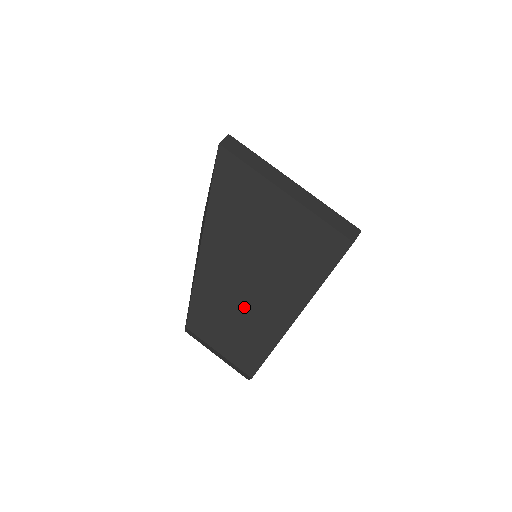
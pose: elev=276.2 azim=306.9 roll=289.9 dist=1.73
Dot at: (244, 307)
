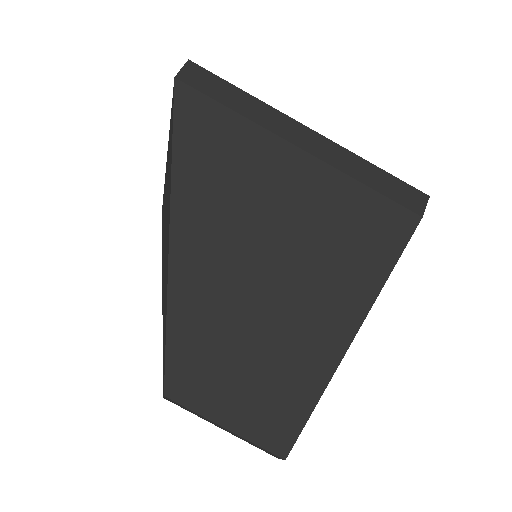
Dot at: (257, 348)
